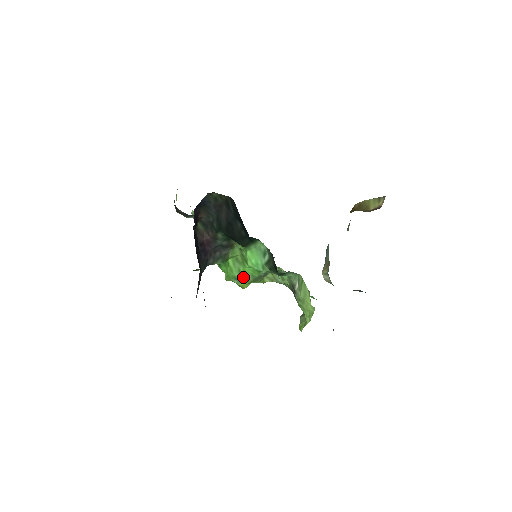
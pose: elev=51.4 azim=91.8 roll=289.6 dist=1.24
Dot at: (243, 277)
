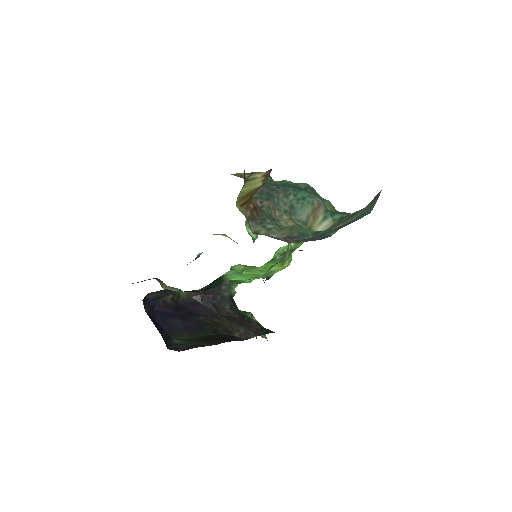
Dot at: (271, 269)
